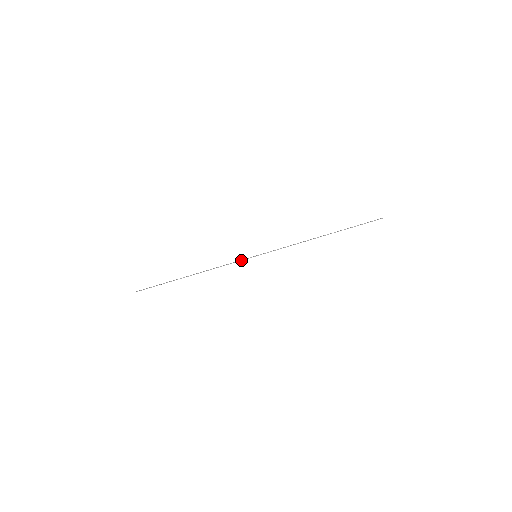
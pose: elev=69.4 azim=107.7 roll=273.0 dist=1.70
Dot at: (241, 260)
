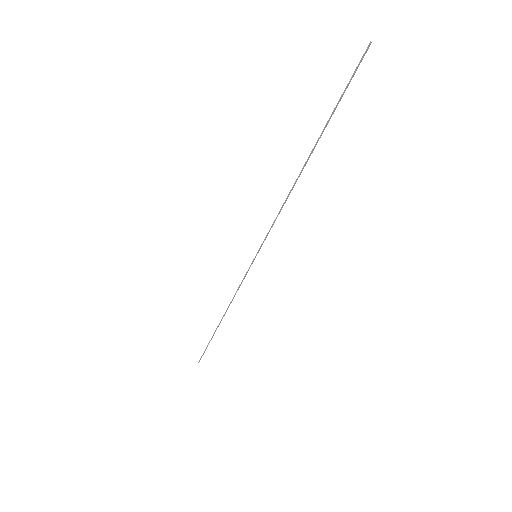
Dot at: occluded
